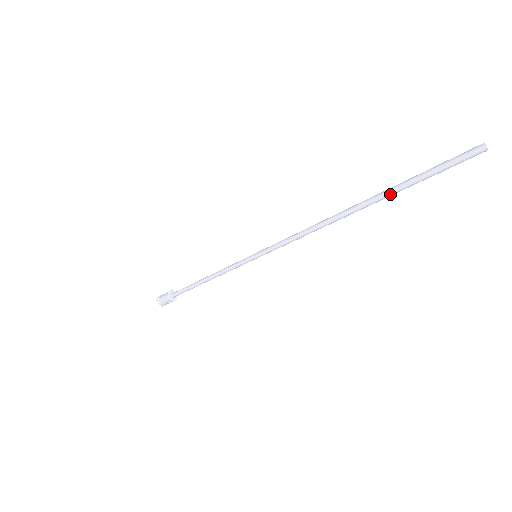
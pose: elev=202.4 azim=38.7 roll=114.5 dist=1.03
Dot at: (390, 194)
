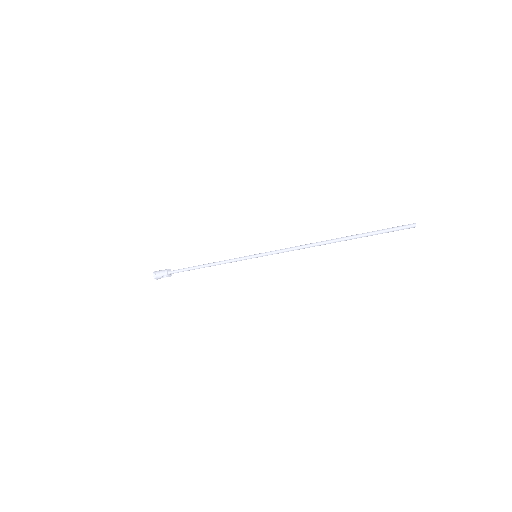
Dot at: (360, 236)
